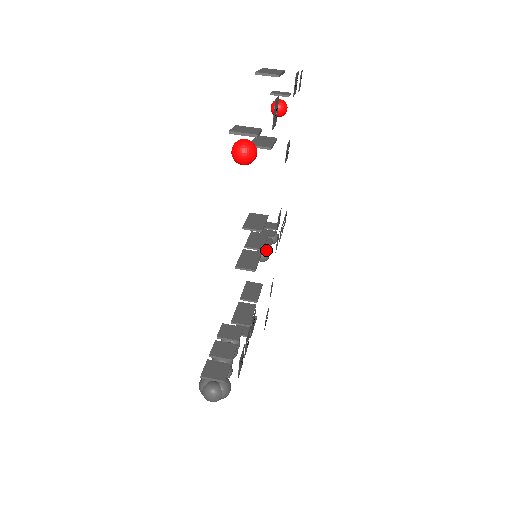
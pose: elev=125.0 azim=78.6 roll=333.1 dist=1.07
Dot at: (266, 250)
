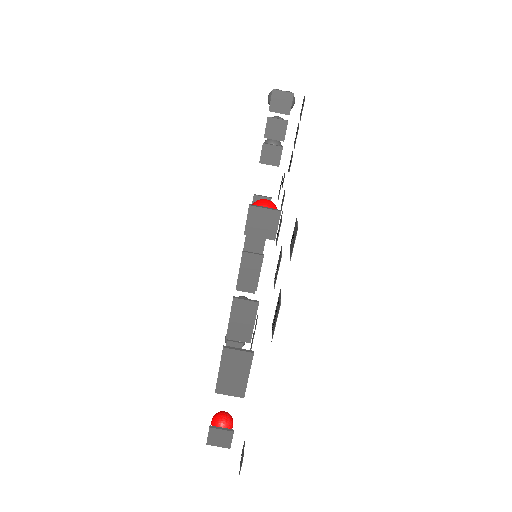
Dot at: occluded
